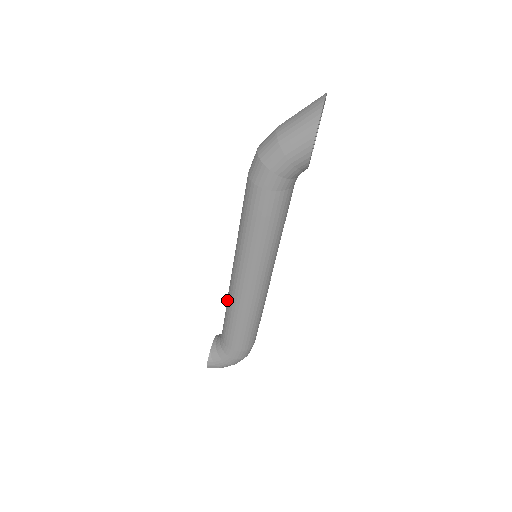
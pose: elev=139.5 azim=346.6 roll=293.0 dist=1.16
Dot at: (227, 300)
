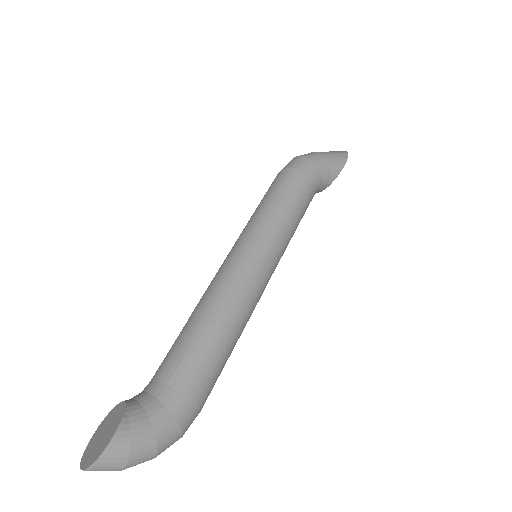
Dot at: (203, 303)
